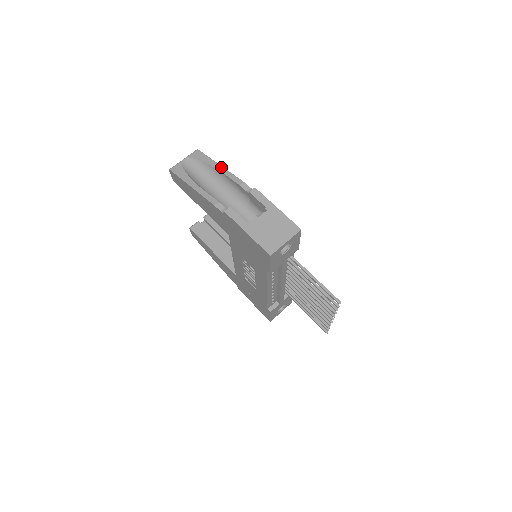
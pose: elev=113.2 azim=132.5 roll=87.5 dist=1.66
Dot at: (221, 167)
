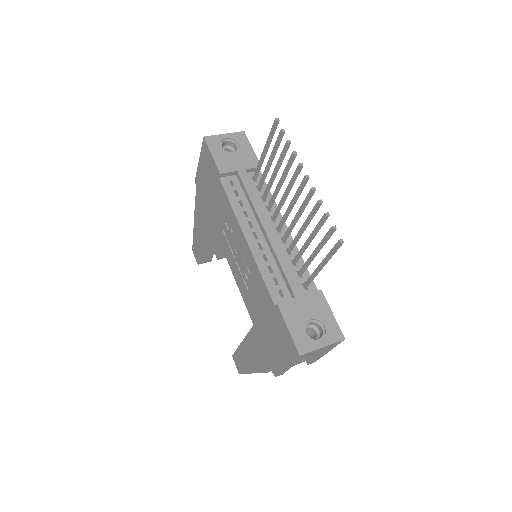
Dot at: occluded
